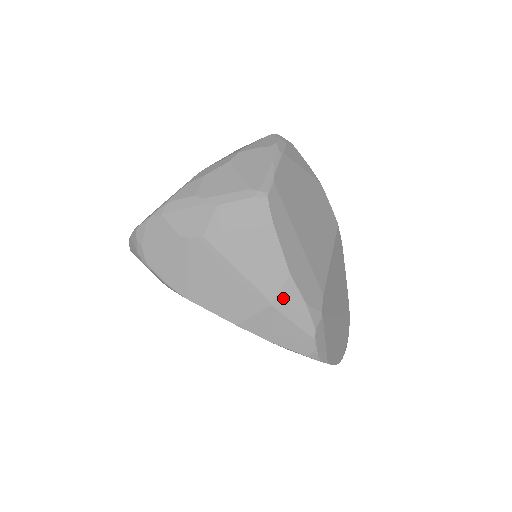
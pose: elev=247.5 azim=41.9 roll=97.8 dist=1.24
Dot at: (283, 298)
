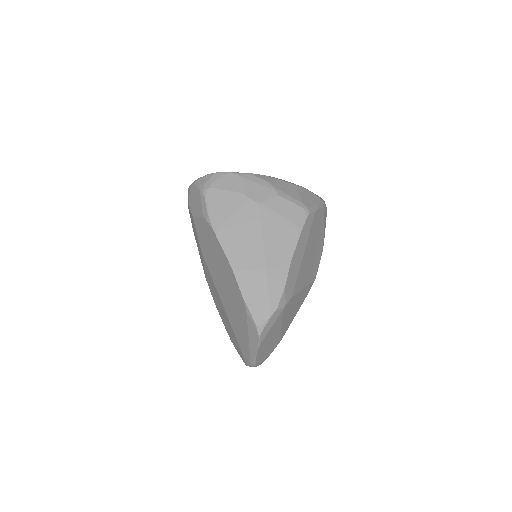
Dot at: (276, 273)
